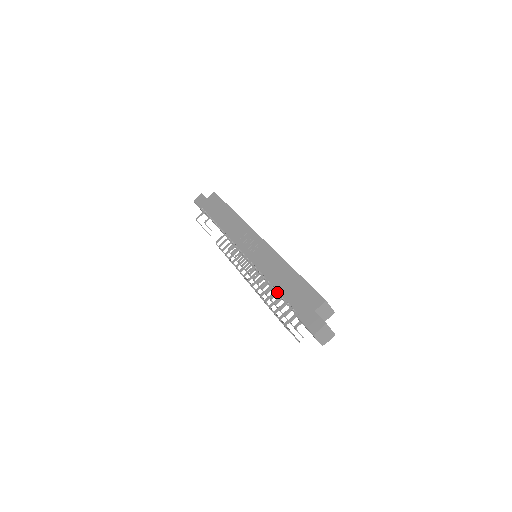
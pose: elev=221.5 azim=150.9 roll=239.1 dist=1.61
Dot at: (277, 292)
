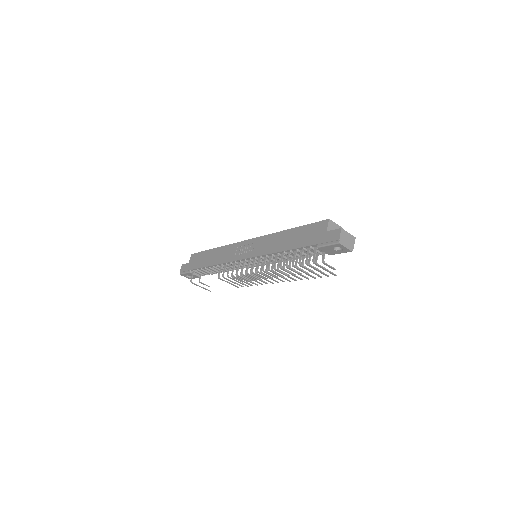
Dot at: (290, 251)
